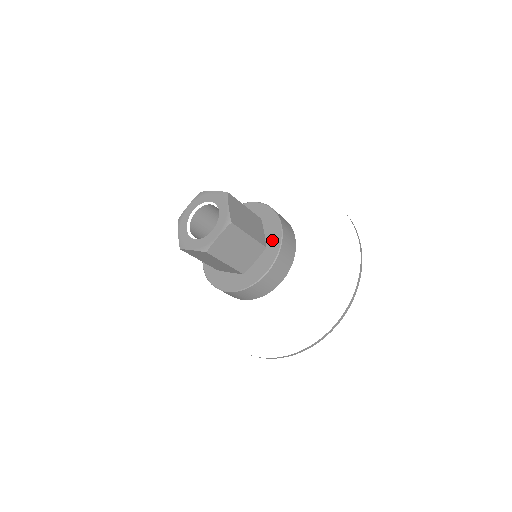
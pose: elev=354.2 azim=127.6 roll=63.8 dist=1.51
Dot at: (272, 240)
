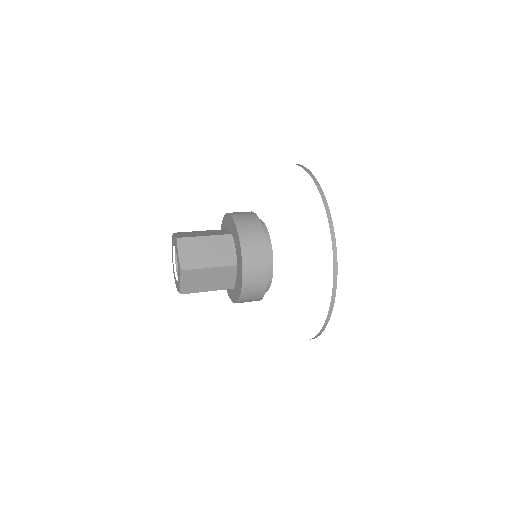
Dot at: (239, 258)
